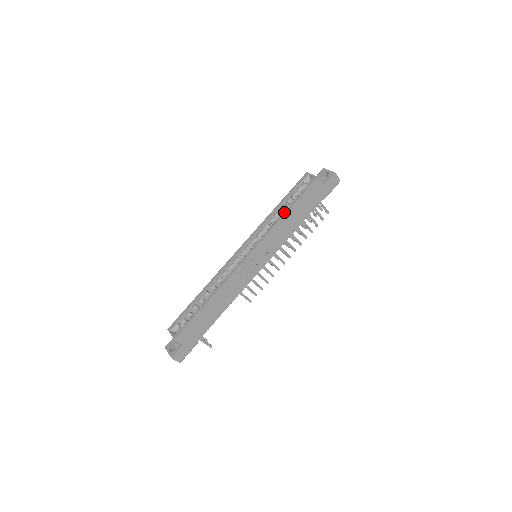
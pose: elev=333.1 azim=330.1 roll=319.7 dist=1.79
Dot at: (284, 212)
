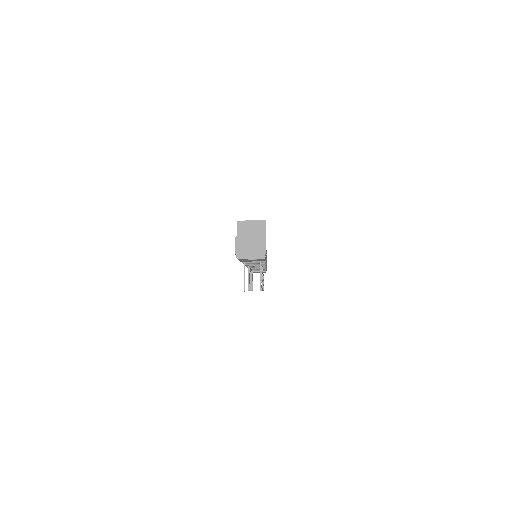
Dot at: occluded
